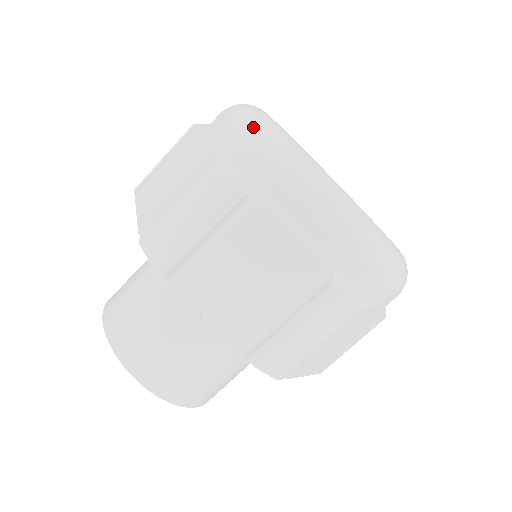
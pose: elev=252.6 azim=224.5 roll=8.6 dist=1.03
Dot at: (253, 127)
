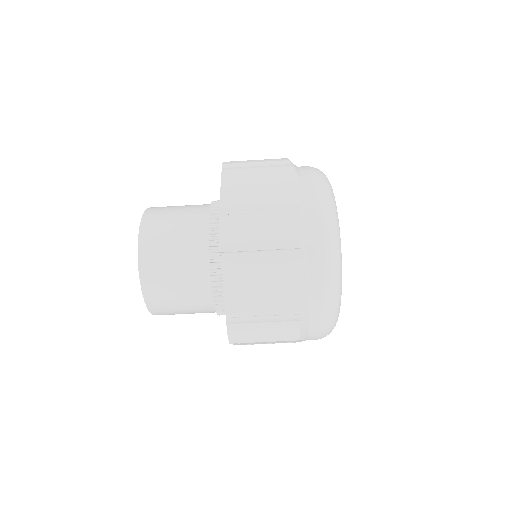
Dot at: (328, 209)
